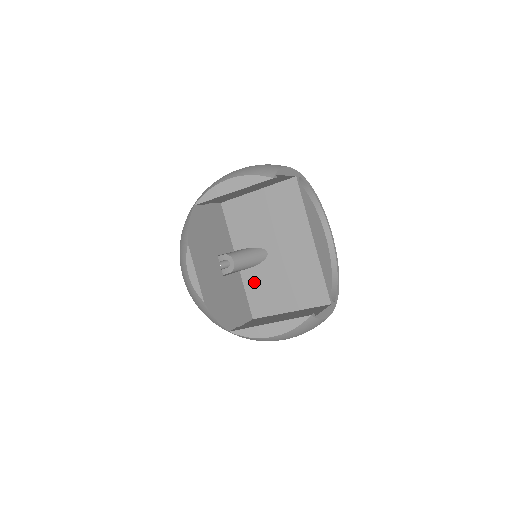
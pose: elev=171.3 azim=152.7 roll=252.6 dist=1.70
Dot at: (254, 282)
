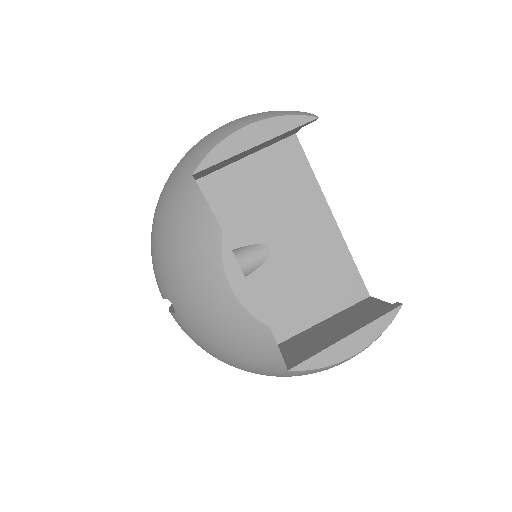
Dot at: occluded
